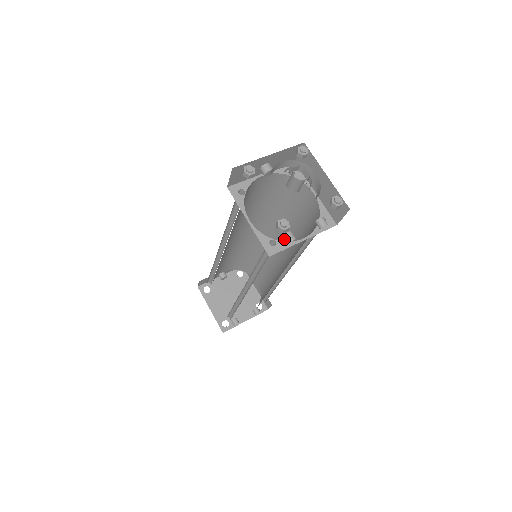
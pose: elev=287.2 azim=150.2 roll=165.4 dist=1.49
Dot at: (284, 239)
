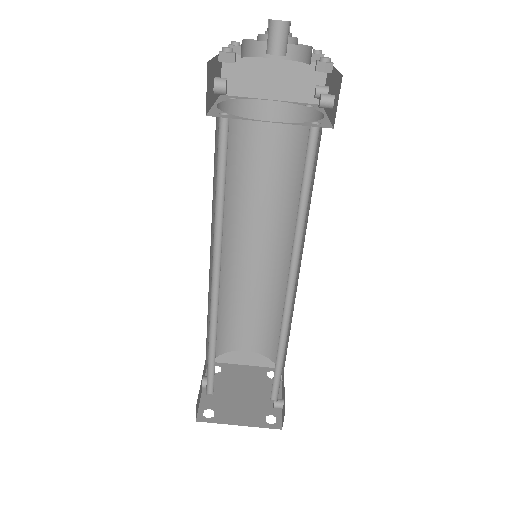
Dot at: (258, 223)
